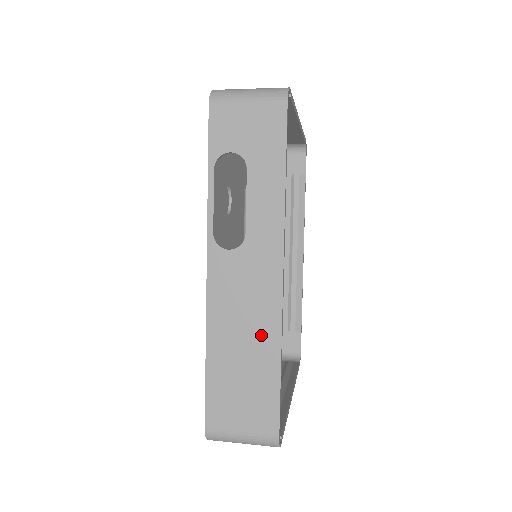
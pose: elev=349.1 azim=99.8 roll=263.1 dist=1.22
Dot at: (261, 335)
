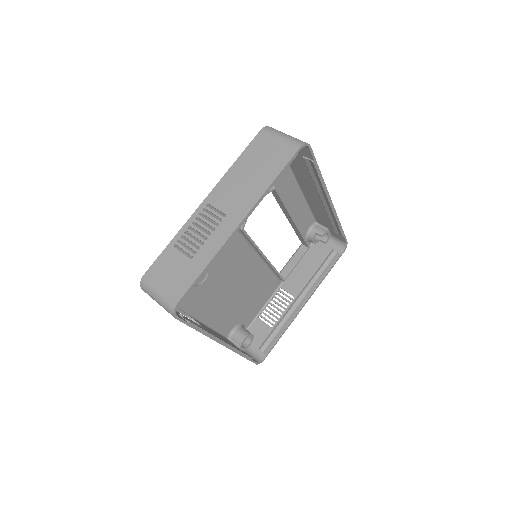
Dot at: occluded
